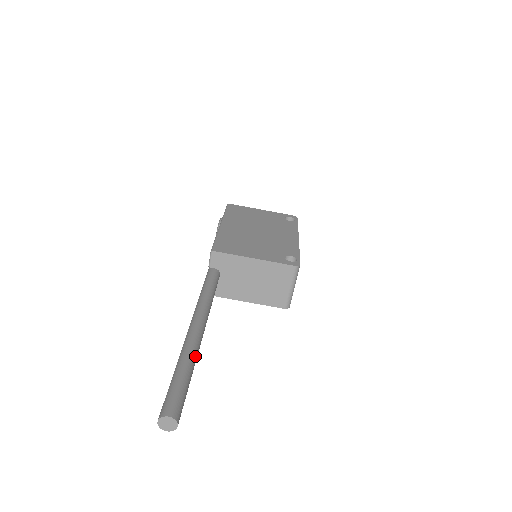
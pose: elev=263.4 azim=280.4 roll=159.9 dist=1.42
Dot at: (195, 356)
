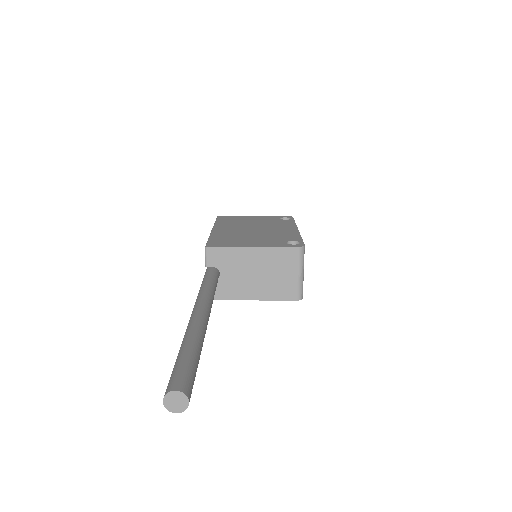
Dot at: (201, 337)
